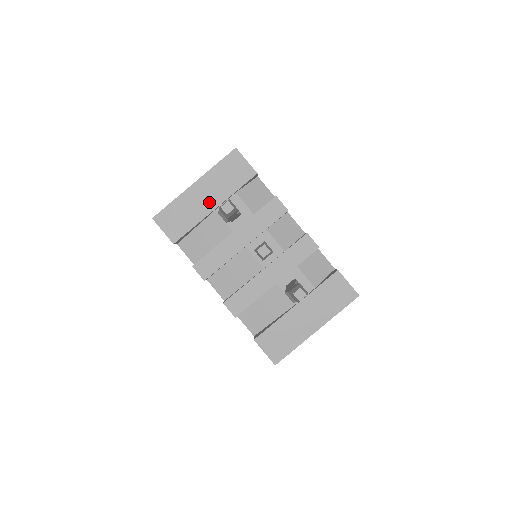
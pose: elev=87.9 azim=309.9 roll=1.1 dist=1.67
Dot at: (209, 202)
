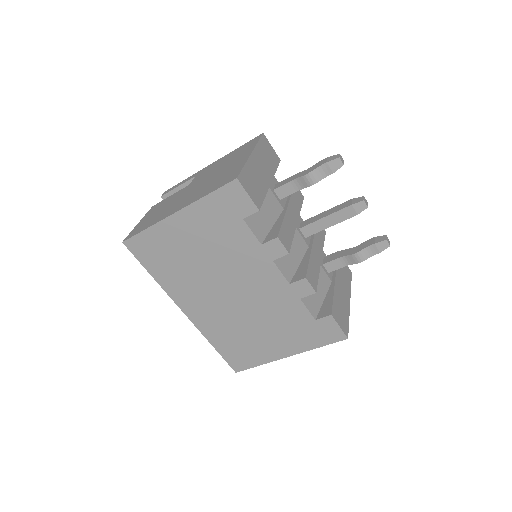
Dot at: (266, 175)
